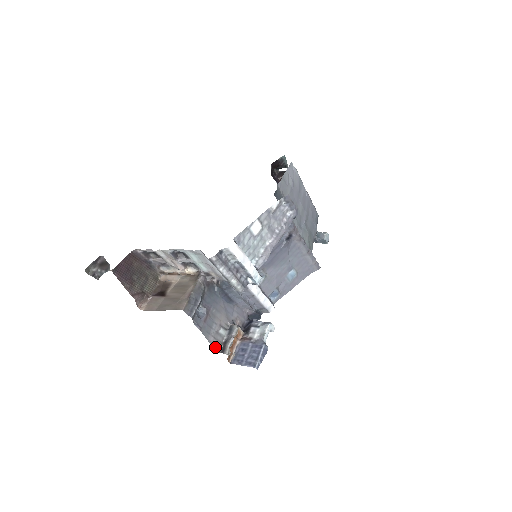
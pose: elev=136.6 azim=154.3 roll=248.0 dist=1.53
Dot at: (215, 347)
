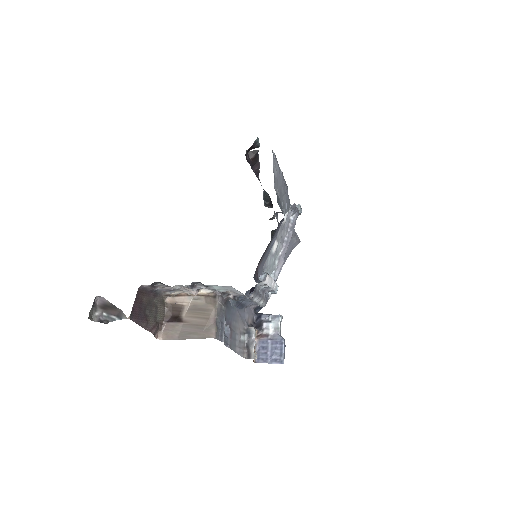
Dot at: (241, 355)
